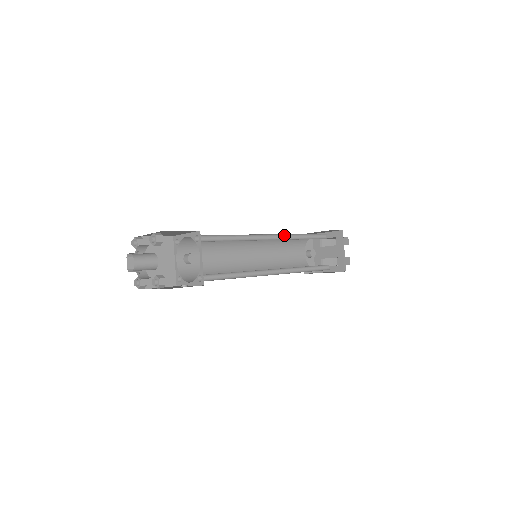
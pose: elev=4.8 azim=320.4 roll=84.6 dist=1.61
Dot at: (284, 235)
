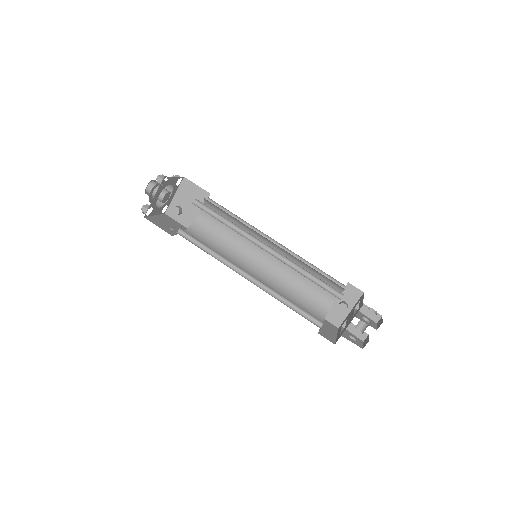
Dot at: (286, 257)
